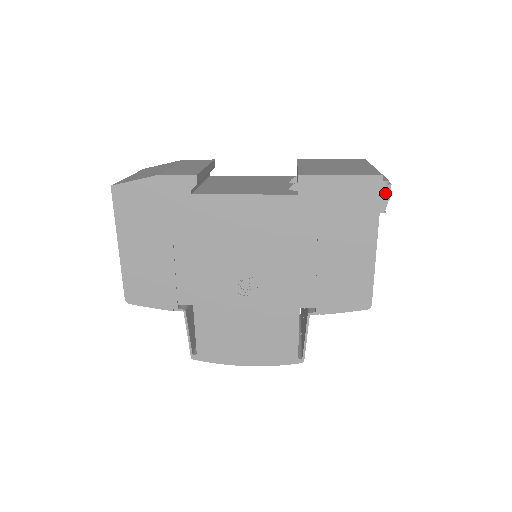
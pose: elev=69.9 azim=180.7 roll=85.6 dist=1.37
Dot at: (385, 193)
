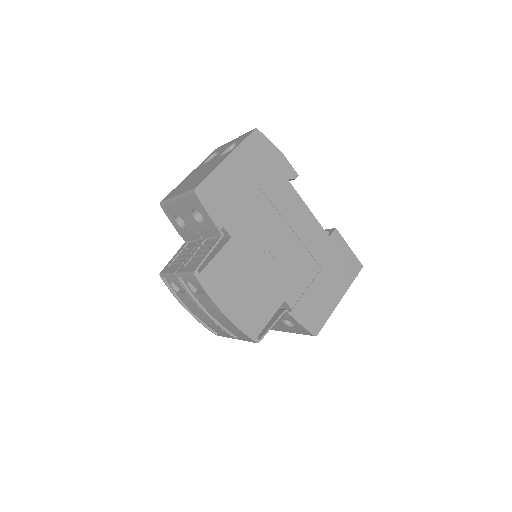
Dot at: occluded
